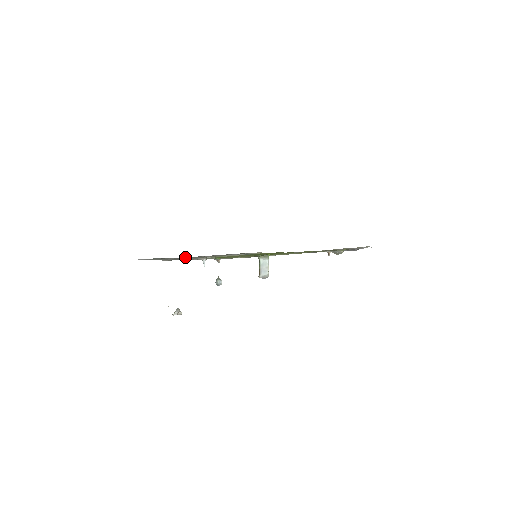
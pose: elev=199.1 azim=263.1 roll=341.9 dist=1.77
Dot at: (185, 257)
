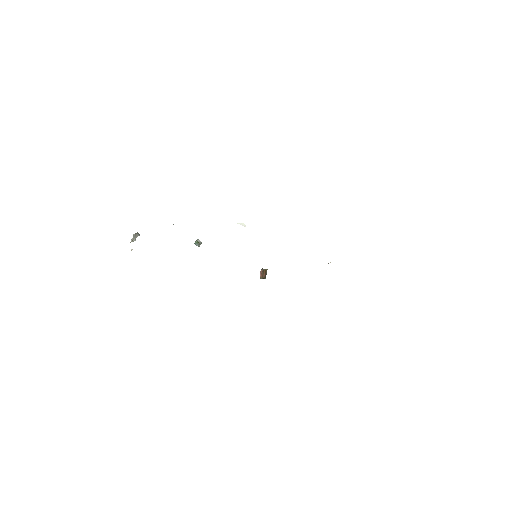
Dot at: occluded
